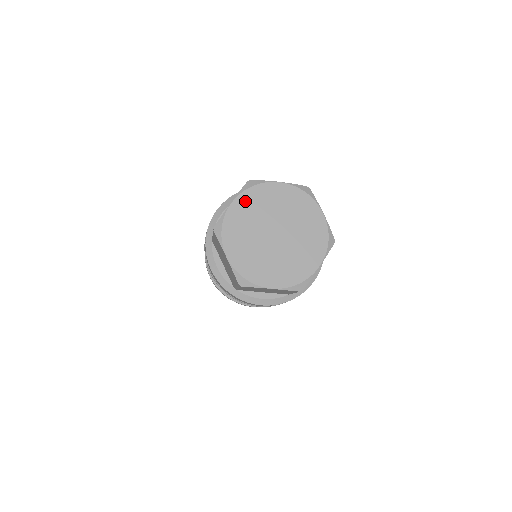
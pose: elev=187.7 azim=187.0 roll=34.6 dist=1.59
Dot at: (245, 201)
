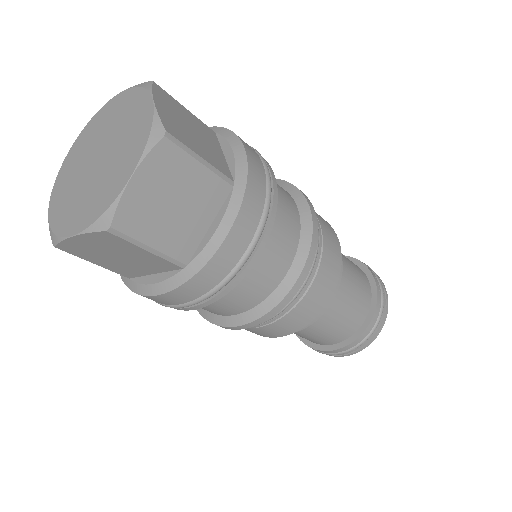
Dot at: (83, 137)
